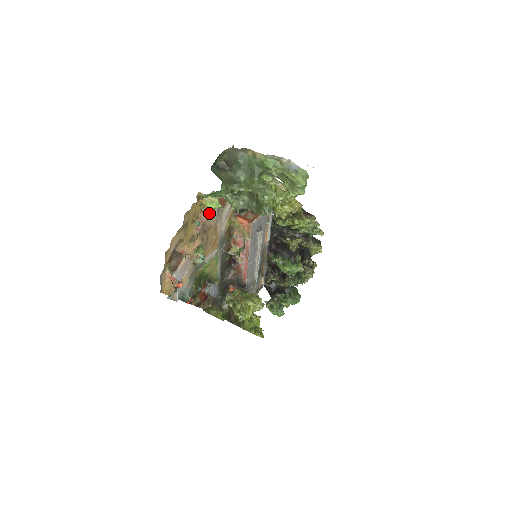
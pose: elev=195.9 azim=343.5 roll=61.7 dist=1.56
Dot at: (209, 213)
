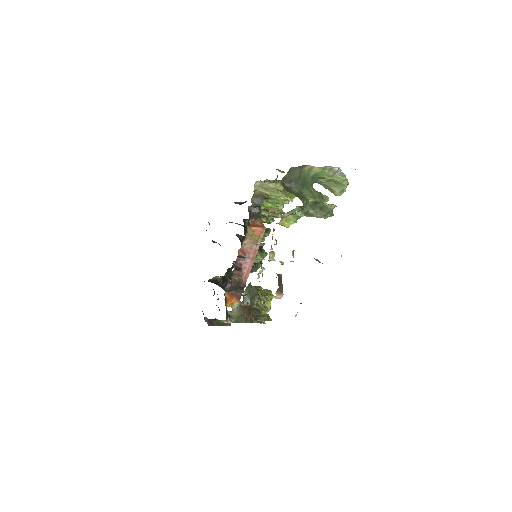
Dot at: occluded
